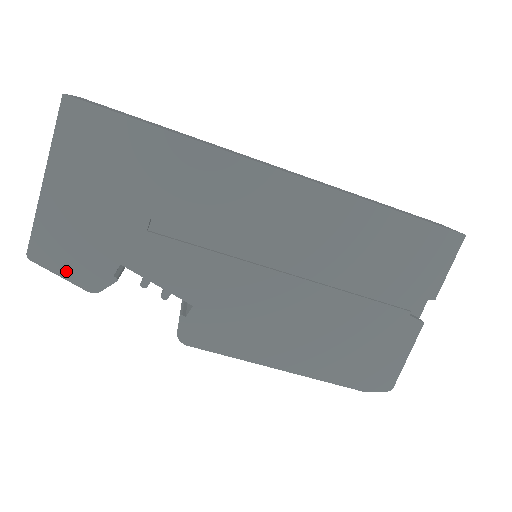
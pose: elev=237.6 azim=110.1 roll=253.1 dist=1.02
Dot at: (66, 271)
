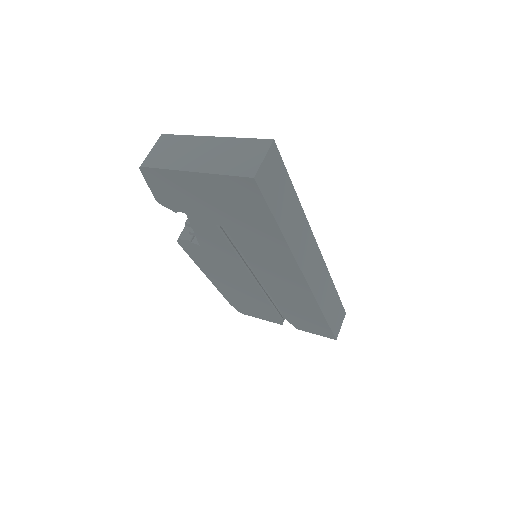
Dot at: (154, 188)
